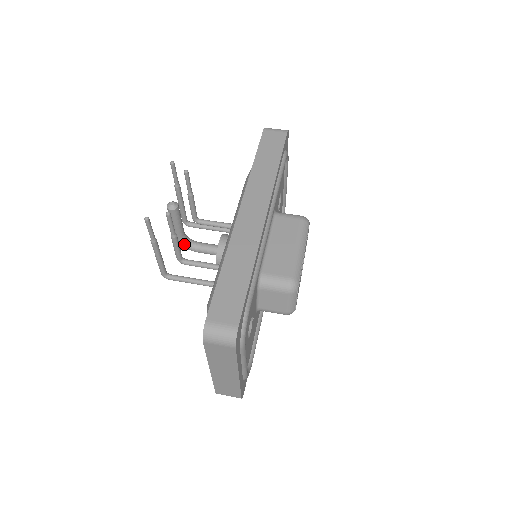
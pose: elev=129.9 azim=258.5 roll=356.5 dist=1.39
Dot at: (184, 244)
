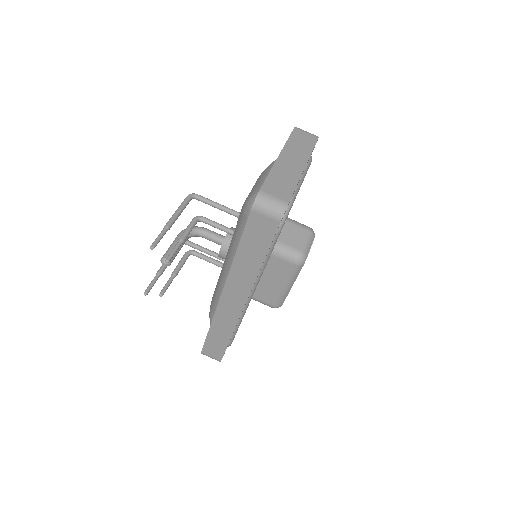
Dot at: occluded
